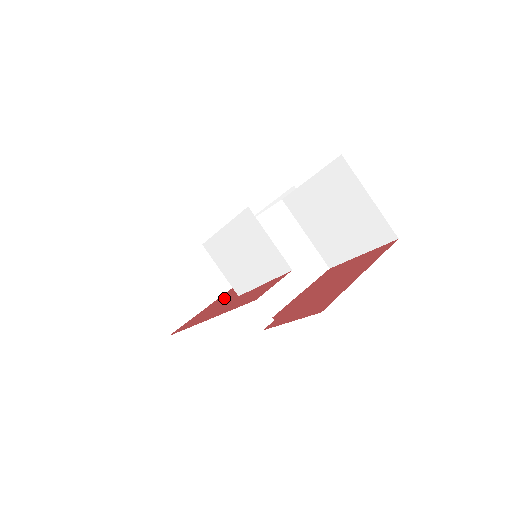
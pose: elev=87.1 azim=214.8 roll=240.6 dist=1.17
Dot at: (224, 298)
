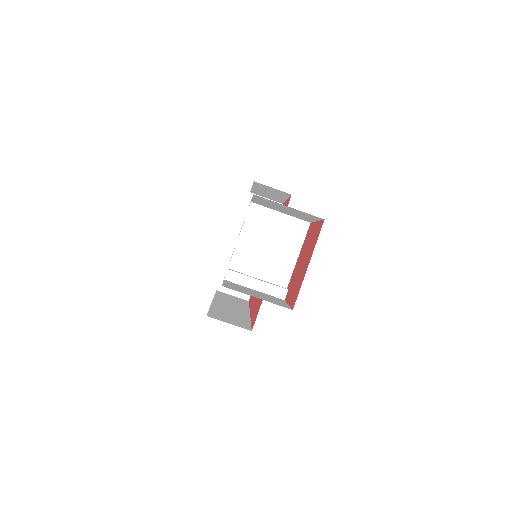
Dot at: occluded
